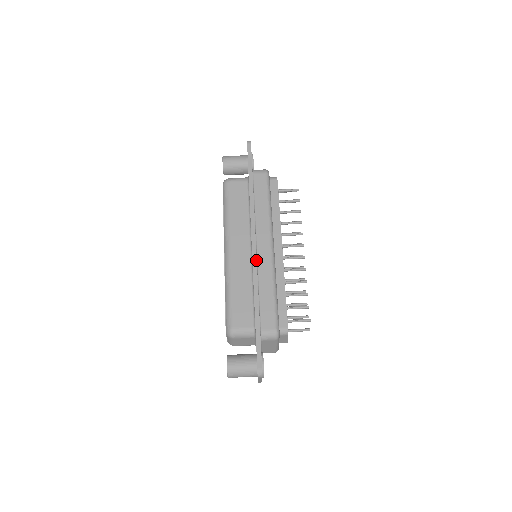
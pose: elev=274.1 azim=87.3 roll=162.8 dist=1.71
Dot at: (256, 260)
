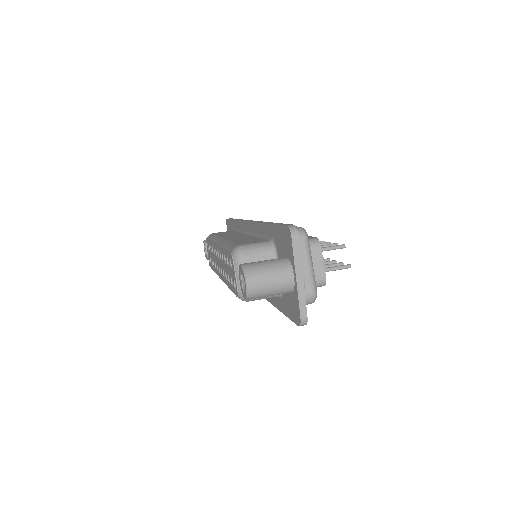
Dot at: occluded
